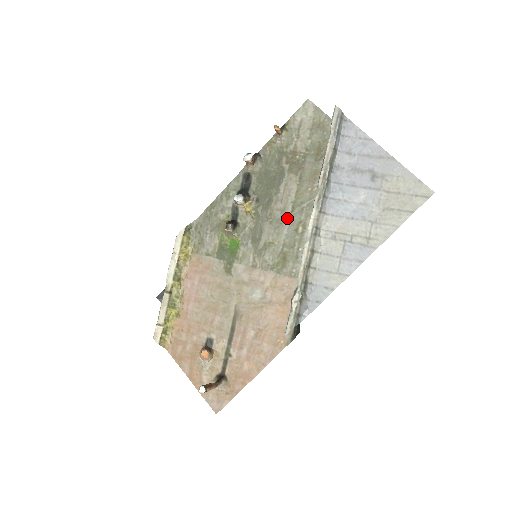
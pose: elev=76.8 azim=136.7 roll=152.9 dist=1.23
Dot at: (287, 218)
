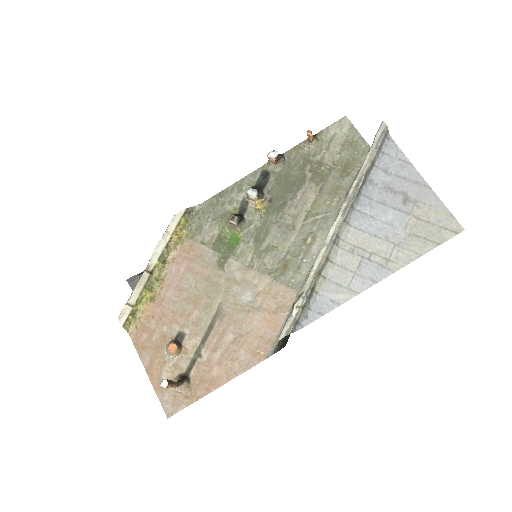
Dot at: (298, 226)
